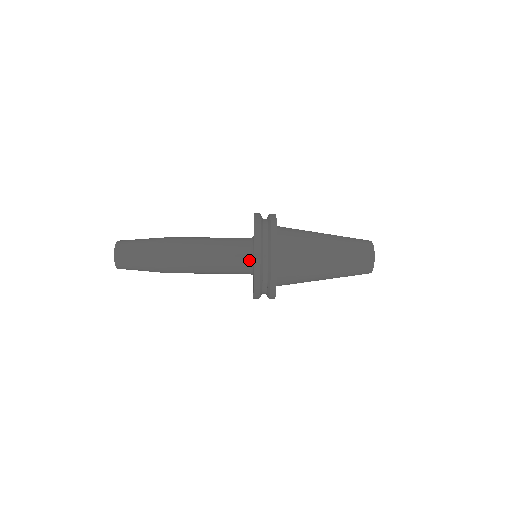
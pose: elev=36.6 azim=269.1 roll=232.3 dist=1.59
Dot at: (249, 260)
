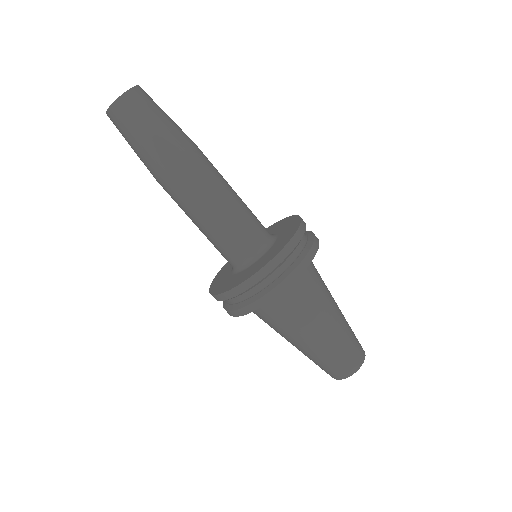
Dot at: (253, 254)
